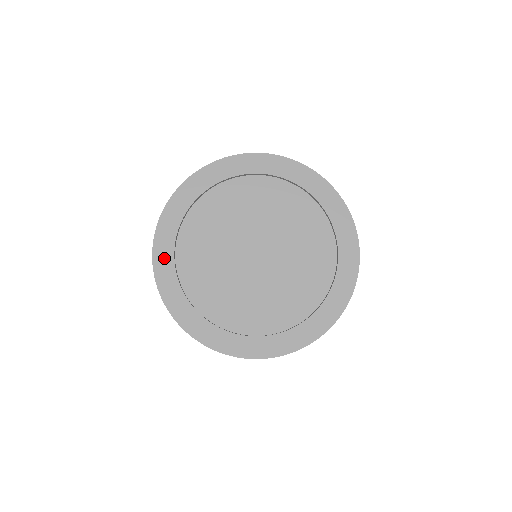
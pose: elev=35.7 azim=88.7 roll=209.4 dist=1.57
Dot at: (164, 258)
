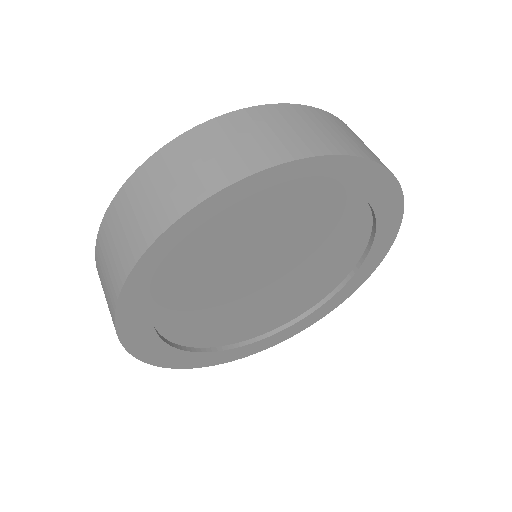
Dot at: (166, 254)
